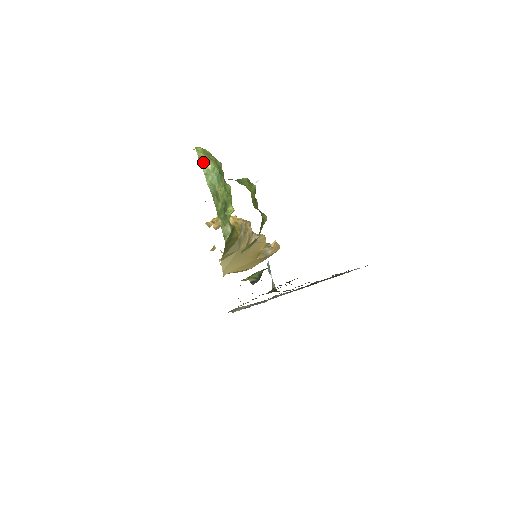
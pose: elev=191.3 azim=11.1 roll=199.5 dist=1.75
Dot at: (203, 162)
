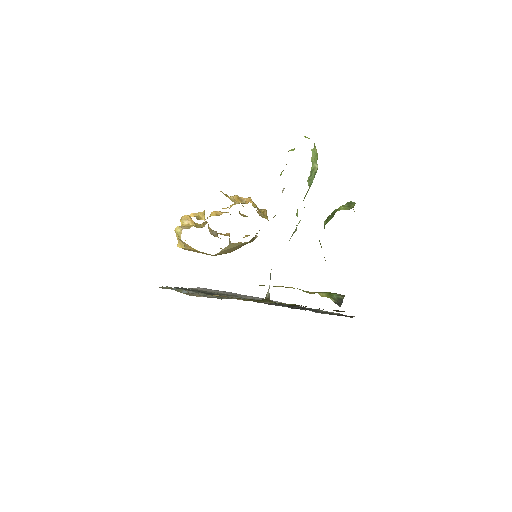
Dot at: (315, 158)
